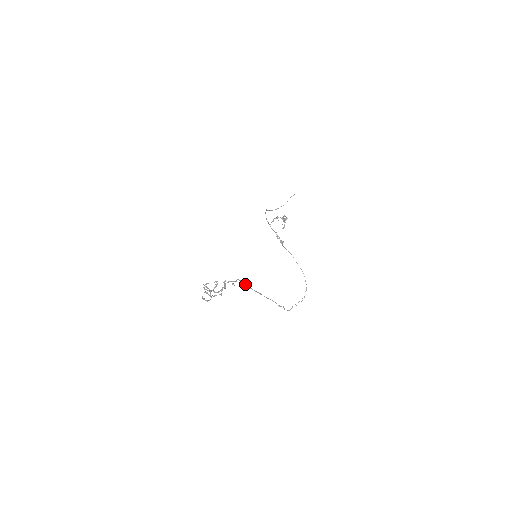
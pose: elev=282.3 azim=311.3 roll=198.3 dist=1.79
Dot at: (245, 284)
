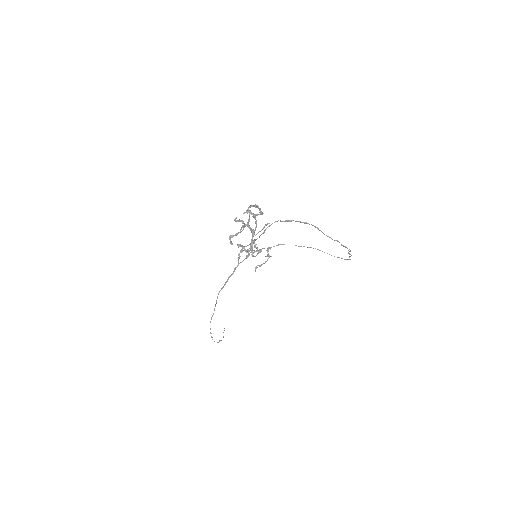
Dot at: occluded
